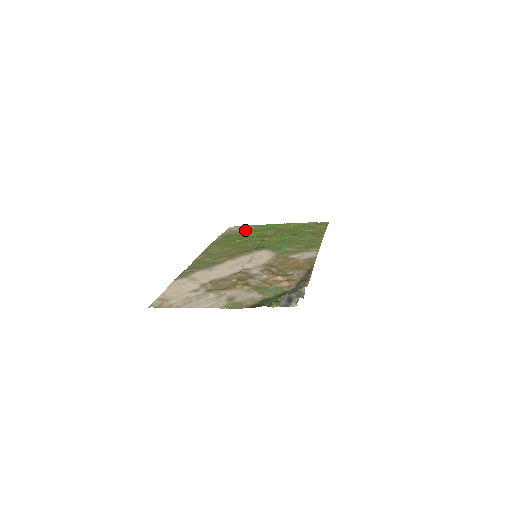
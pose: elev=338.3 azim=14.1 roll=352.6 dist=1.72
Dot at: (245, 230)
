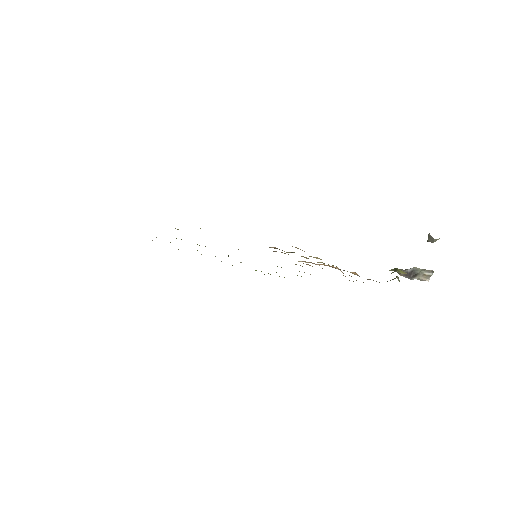
Dot at: occluded
